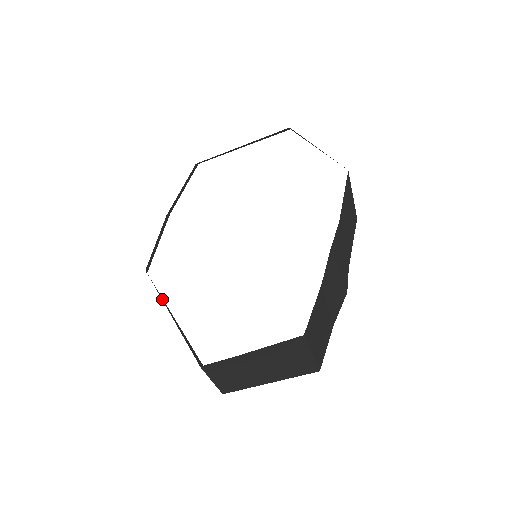
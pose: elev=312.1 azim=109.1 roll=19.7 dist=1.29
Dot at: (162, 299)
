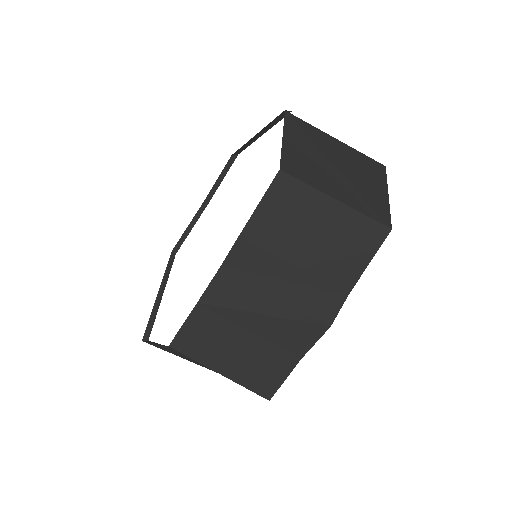
Dot at: (164, 277)
